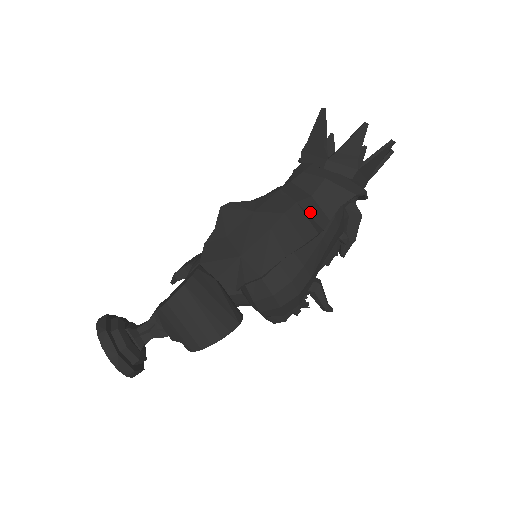
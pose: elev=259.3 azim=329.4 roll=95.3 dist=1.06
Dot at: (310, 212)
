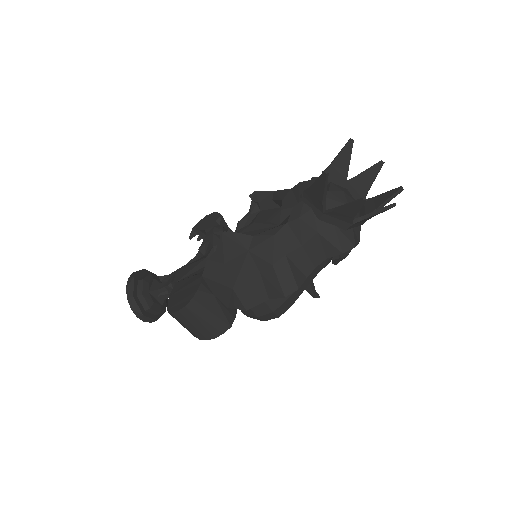
Dot at: (297, 263)
